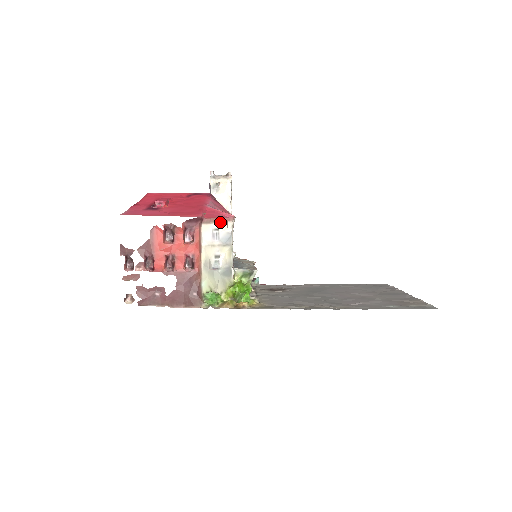
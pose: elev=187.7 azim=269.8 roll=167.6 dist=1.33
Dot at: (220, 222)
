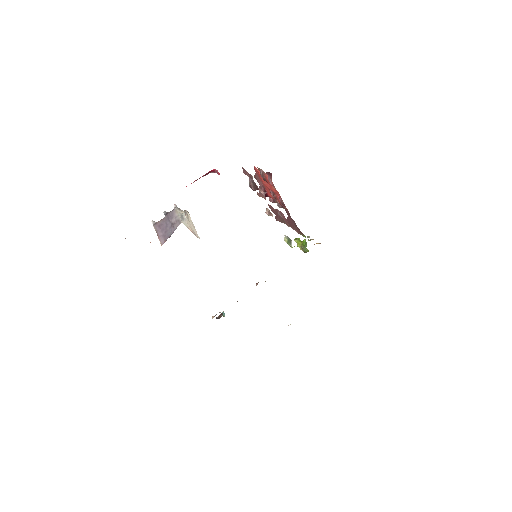
Dot at: occluded
